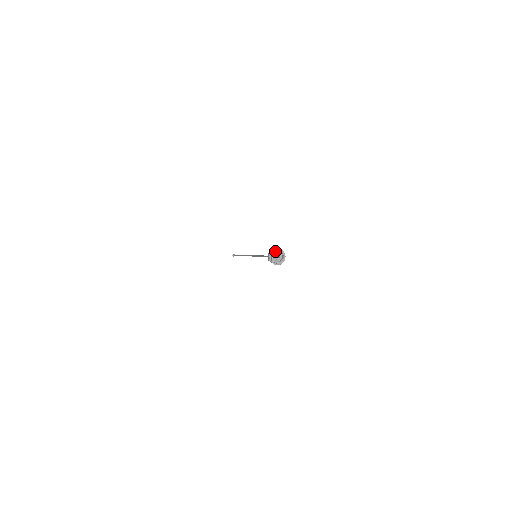
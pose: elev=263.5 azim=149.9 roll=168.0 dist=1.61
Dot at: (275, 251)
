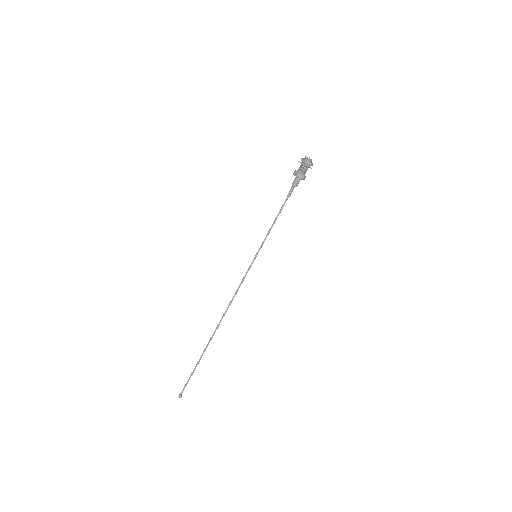
Dot at: (302, 158)
